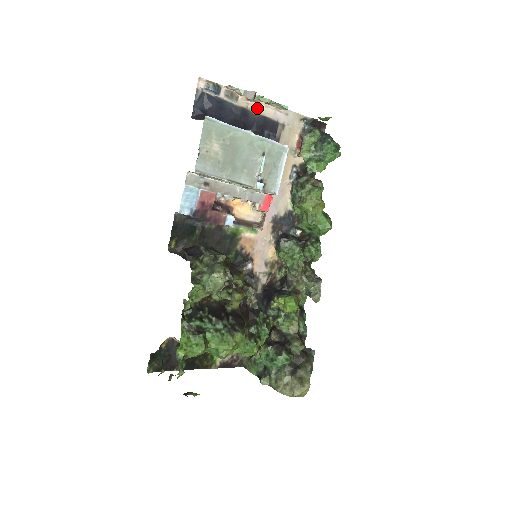
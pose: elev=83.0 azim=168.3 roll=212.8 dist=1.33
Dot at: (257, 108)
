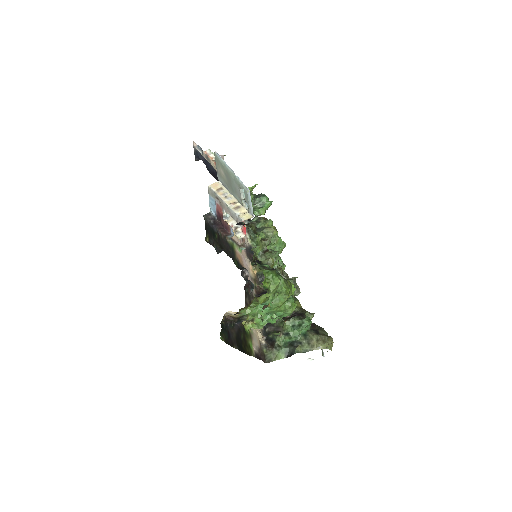
Dot at: occluded
